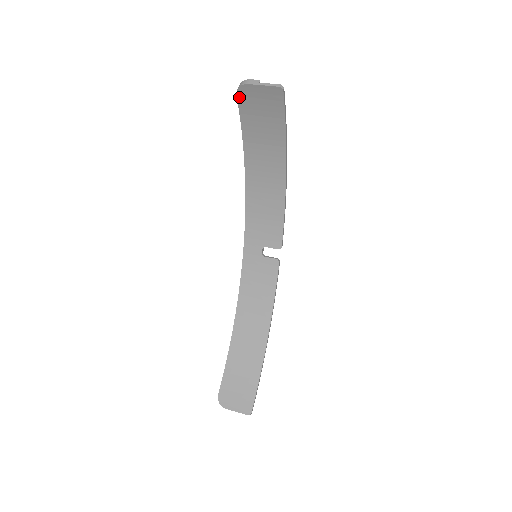
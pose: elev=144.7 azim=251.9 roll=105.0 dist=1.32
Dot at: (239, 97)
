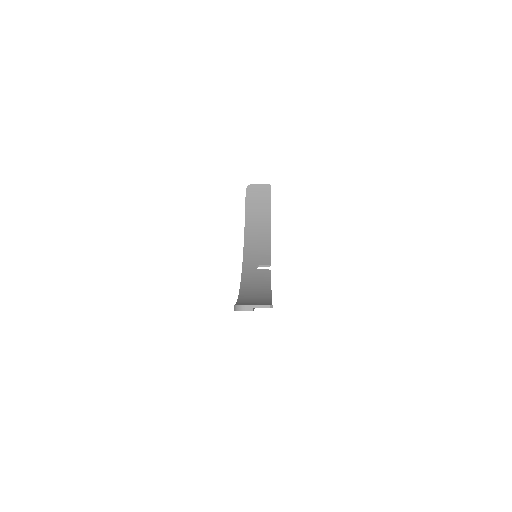
Dot at: (247, 191)
